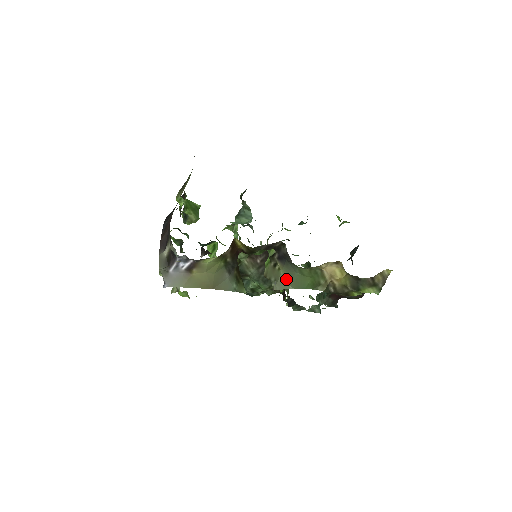
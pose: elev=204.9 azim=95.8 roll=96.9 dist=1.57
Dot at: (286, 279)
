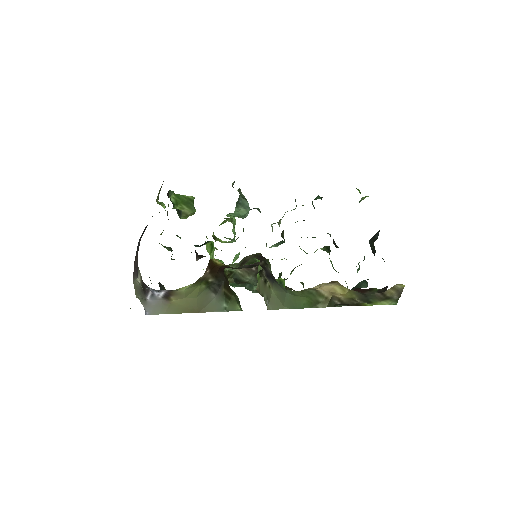
Dot at: (278, 298)
